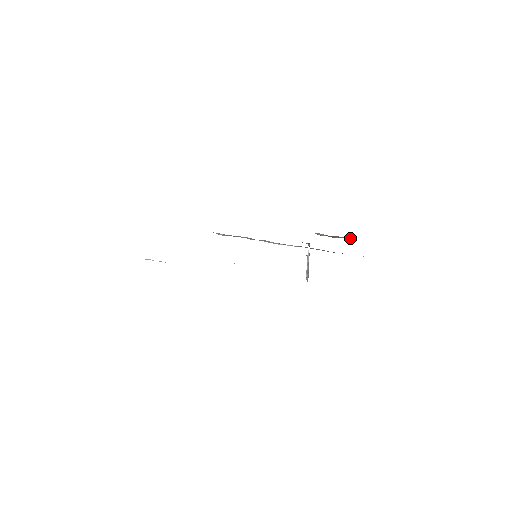
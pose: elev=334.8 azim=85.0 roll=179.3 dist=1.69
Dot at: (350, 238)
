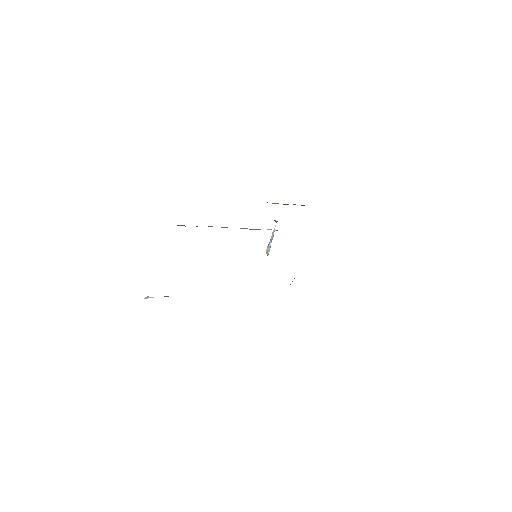
Dot at: (304, 205)
